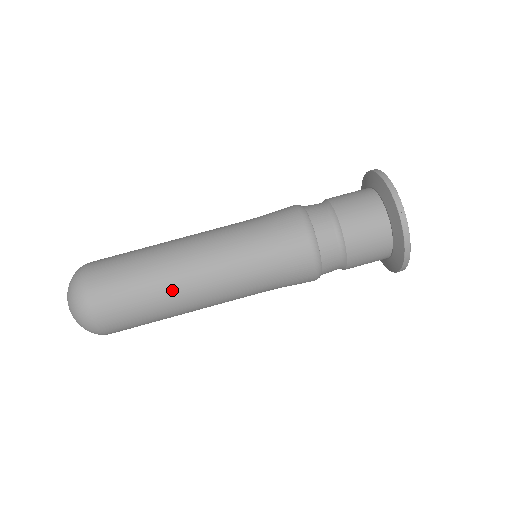
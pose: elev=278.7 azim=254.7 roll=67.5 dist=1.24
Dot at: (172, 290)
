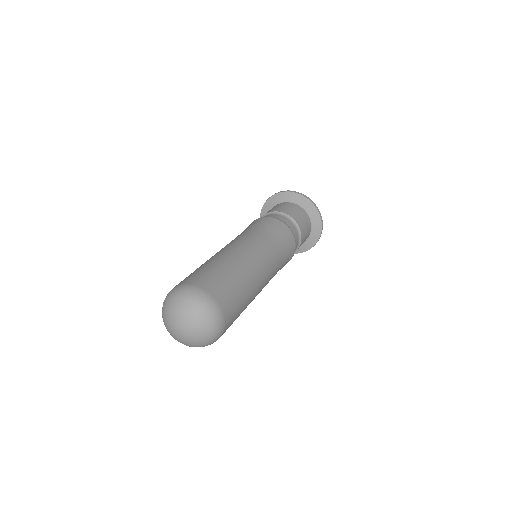
Dot at: (242, 265)
